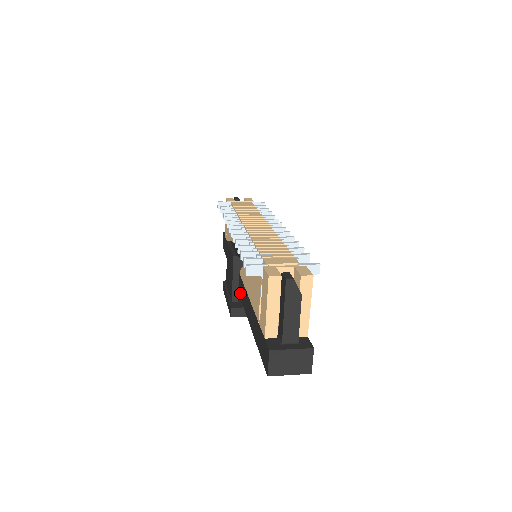
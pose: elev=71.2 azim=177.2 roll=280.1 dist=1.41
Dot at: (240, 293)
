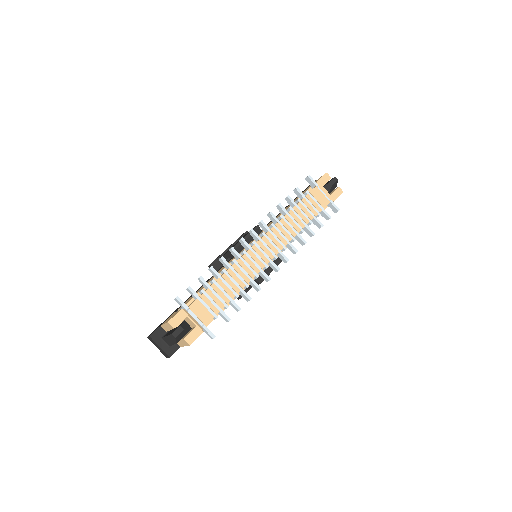
Dot at: occluded
